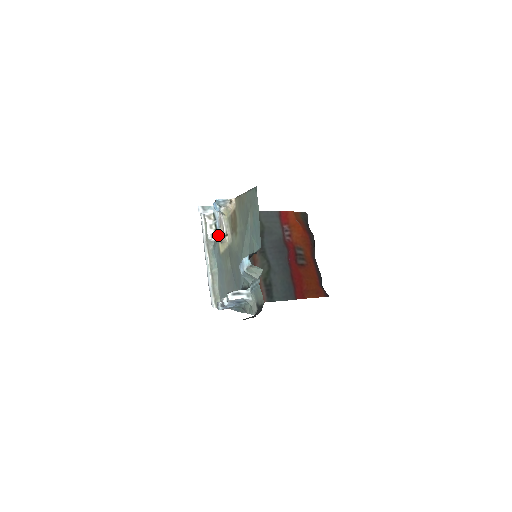
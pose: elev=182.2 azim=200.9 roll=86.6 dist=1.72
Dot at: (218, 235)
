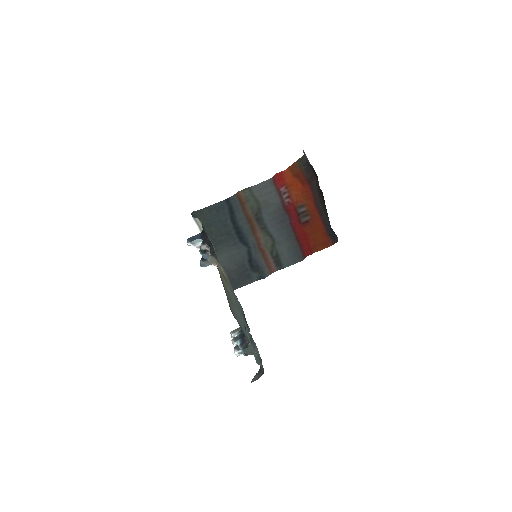
Dot at: occluded
